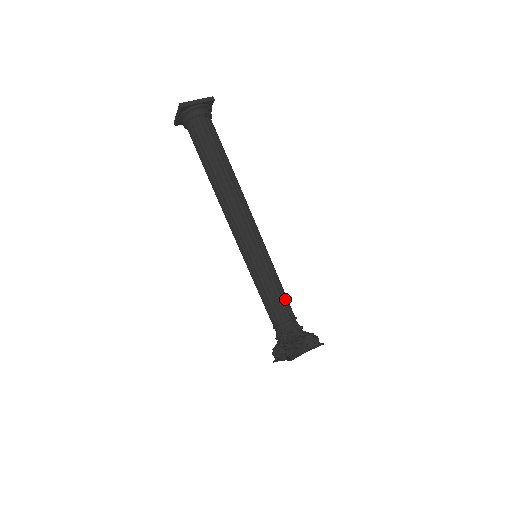
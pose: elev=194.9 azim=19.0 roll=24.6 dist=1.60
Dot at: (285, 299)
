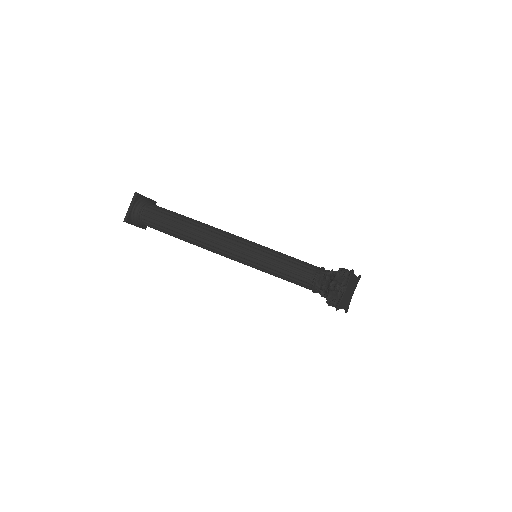
Dot at: (298, 266)
